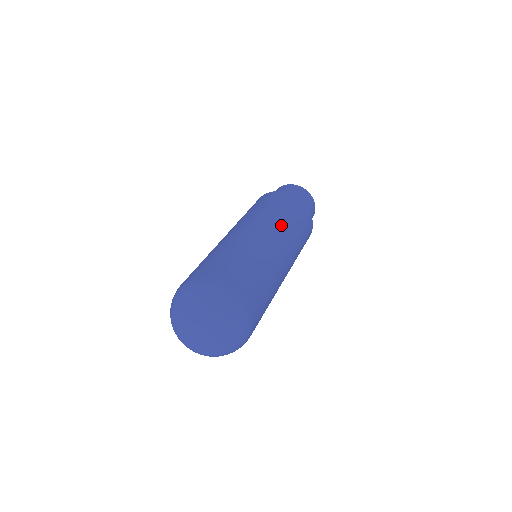
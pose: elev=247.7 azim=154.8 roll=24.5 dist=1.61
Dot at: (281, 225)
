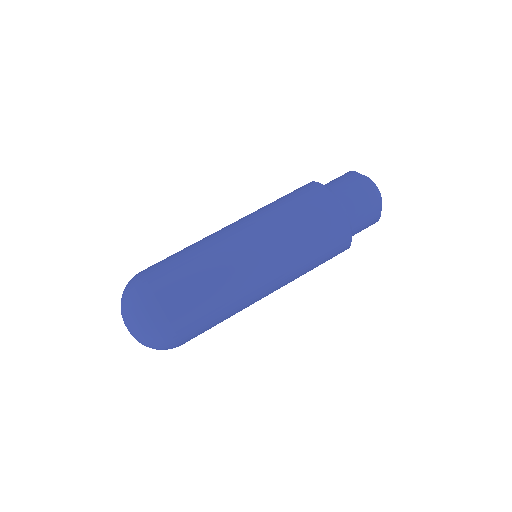
Dot at: (270, 224)
